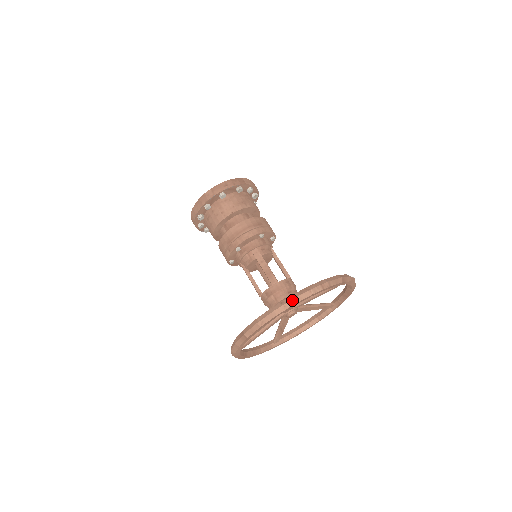
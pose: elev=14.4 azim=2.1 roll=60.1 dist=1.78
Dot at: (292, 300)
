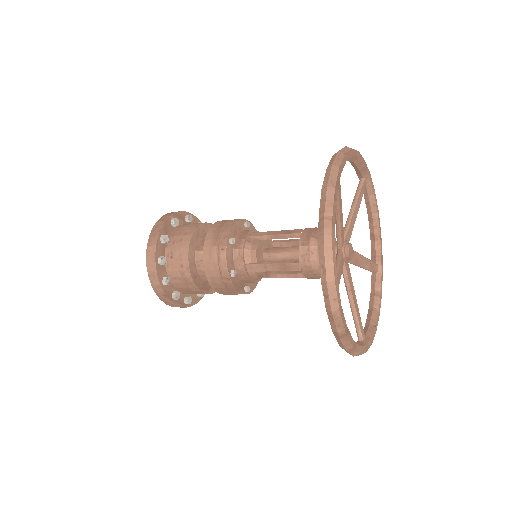
Dot at: (339, 152)
